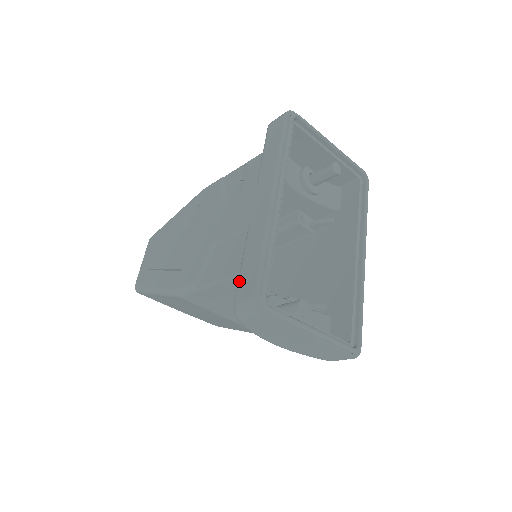
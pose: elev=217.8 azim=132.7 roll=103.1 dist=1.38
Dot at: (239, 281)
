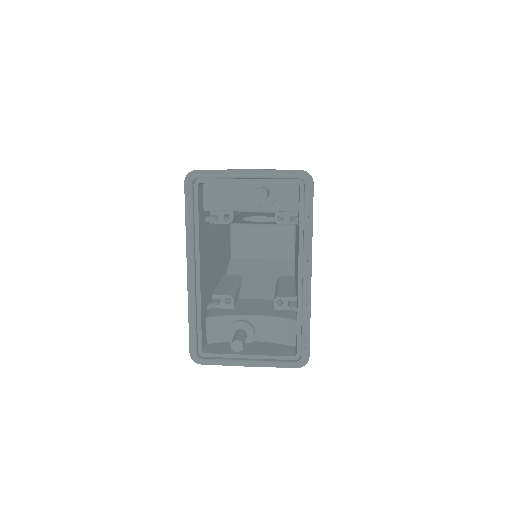
Dot at: occluded
